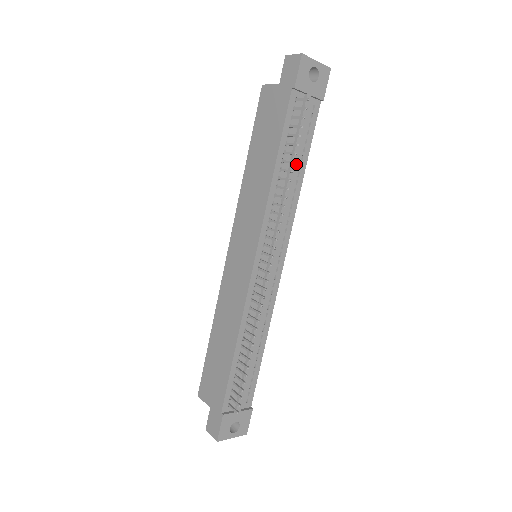
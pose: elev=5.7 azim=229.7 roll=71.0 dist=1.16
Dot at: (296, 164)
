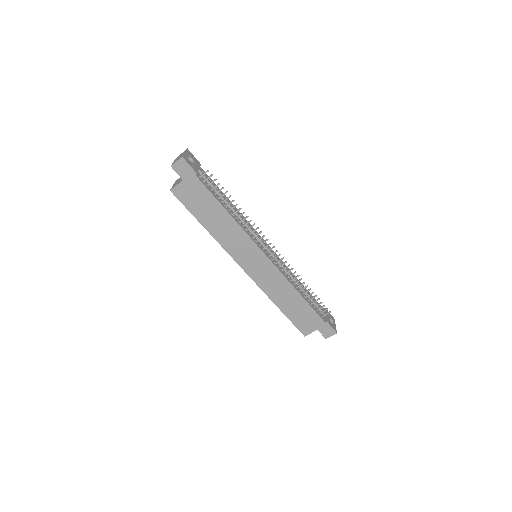
Dot at: occluded
